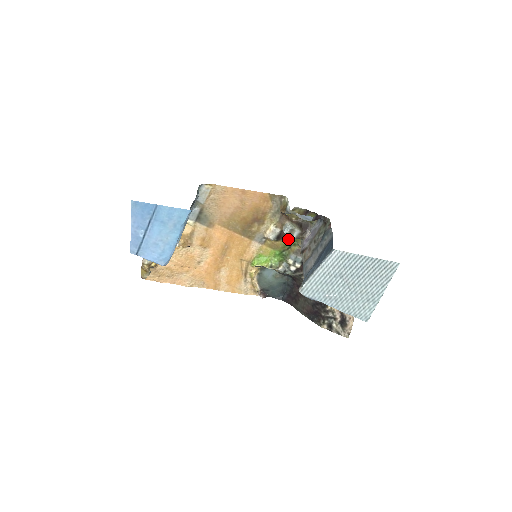
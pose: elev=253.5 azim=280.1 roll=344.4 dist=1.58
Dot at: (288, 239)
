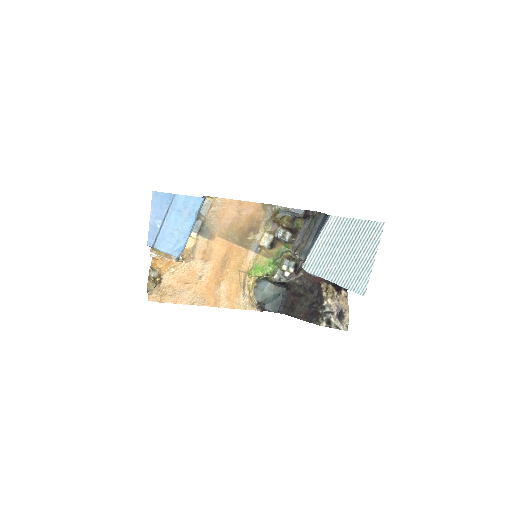
Dot at: (280, 247)
